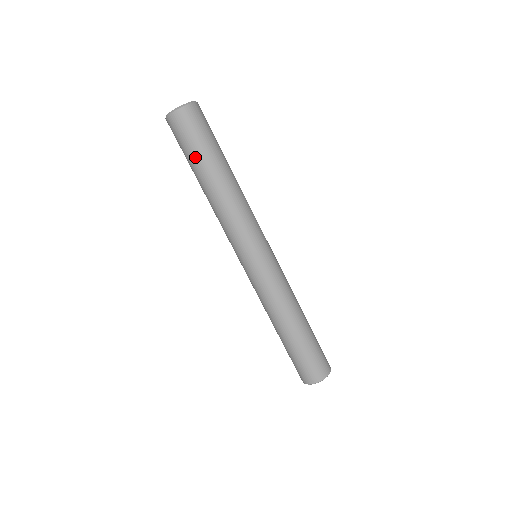
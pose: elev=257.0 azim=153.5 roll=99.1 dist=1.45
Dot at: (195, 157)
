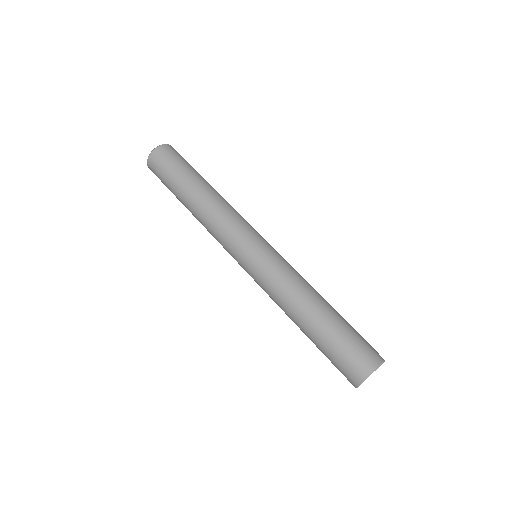
Dot at: (188, 170)
